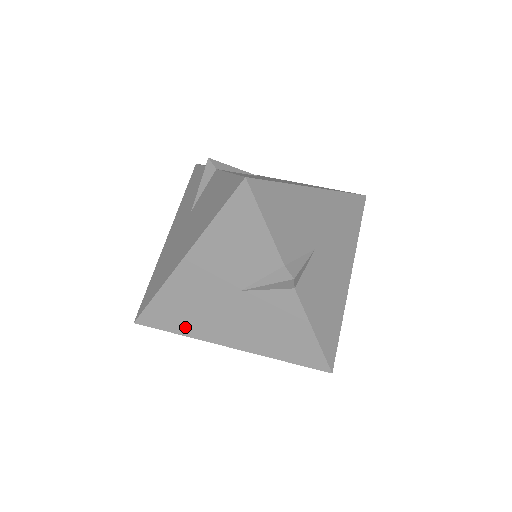
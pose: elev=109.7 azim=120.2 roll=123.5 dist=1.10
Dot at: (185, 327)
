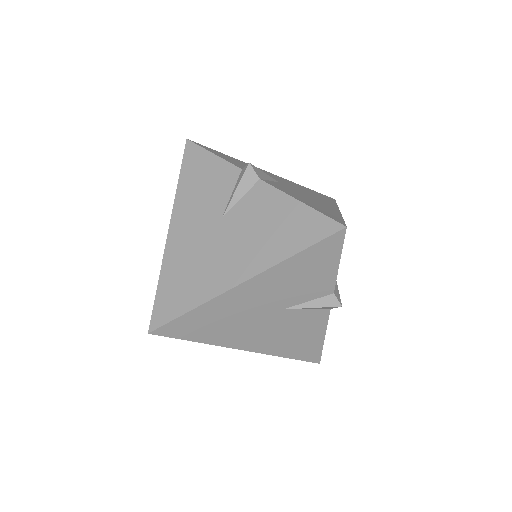
Dot at: (194, 296)
